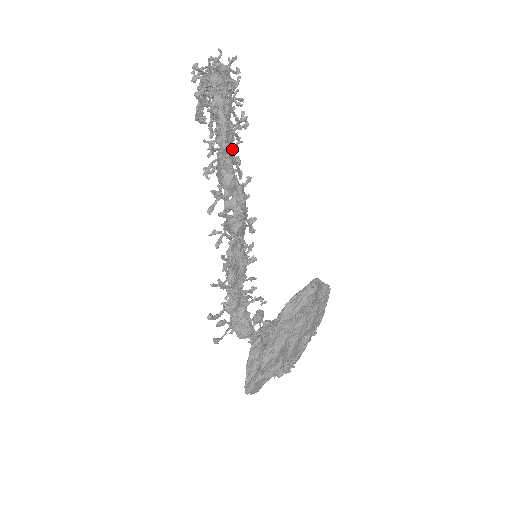
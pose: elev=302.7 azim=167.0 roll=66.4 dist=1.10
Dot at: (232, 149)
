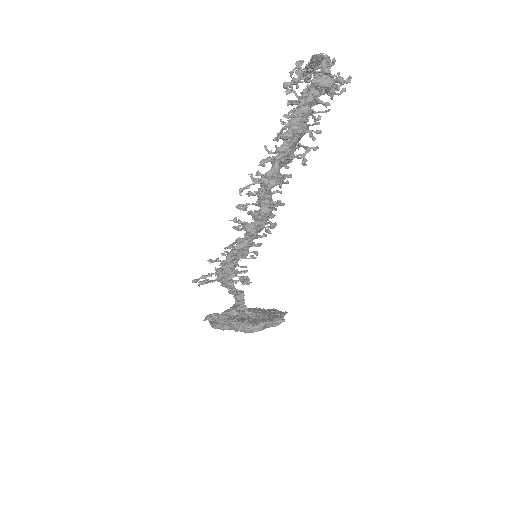
Dot at: (286, 167)
